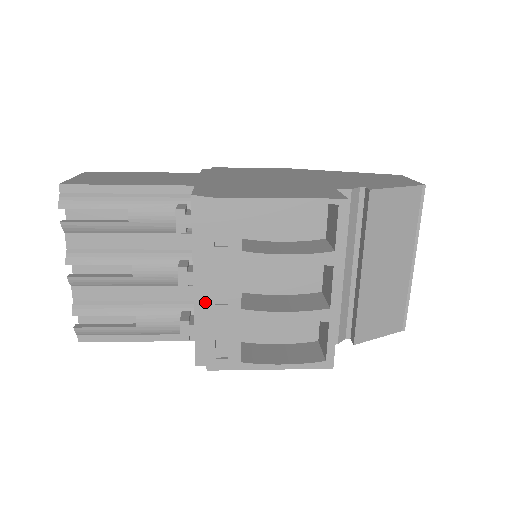
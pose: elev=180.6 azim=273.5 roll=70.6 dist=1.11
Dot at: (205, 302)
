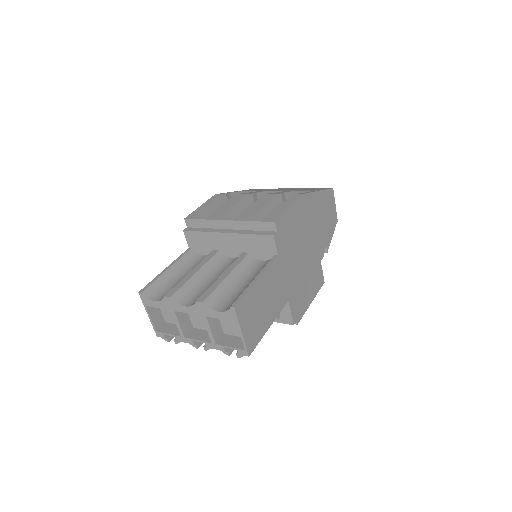
Dot at: occluded
